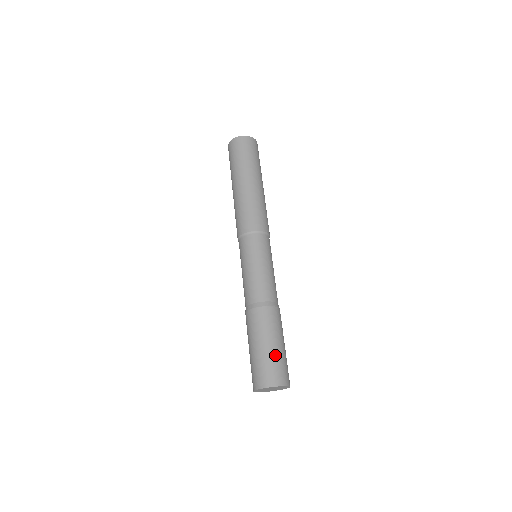
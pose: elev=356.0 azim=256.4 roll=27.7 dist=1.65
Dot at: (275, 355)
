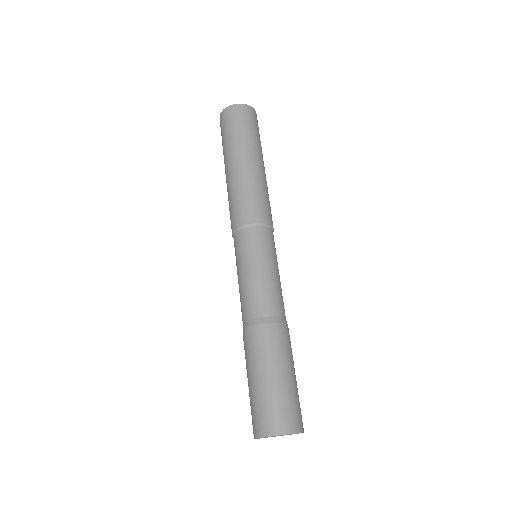
Dot at: (297, 390)
